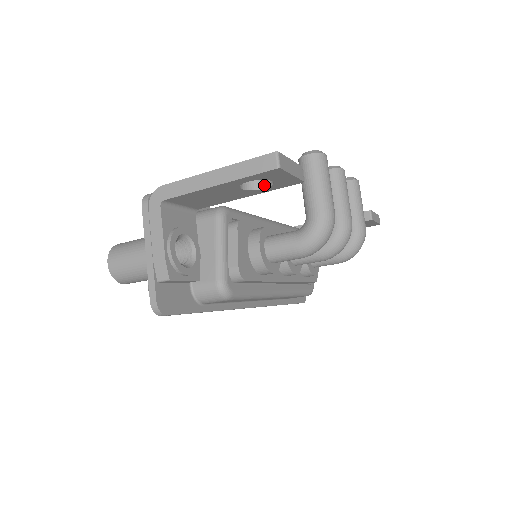
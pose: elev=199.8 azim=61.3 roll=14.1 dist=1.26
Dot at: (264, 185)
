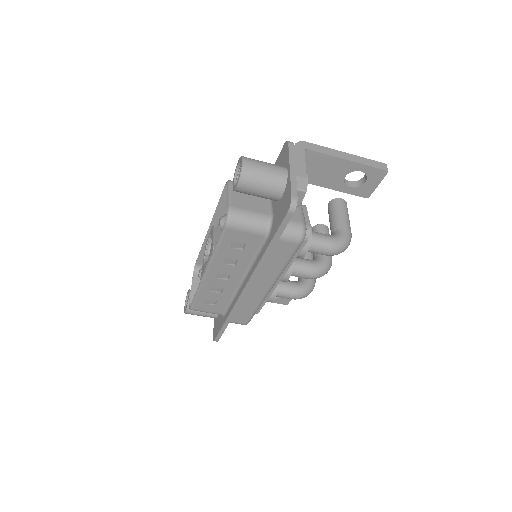
Dot at: (350, 185)
